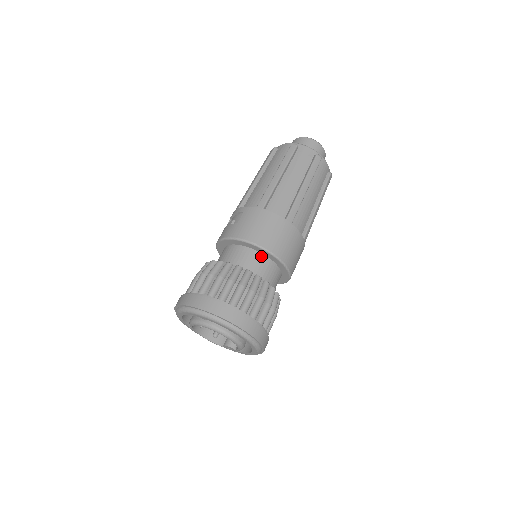
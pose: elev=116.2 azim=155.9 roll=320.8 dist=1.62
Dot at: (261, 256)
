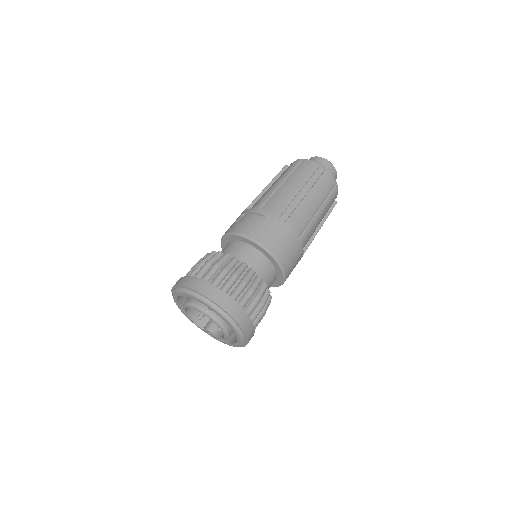
Dot at: (270, 264)
